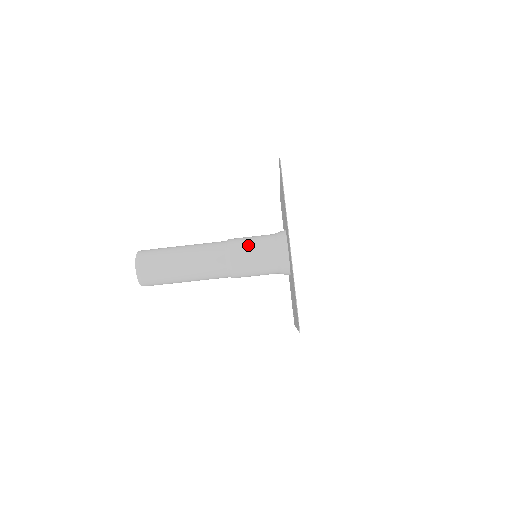
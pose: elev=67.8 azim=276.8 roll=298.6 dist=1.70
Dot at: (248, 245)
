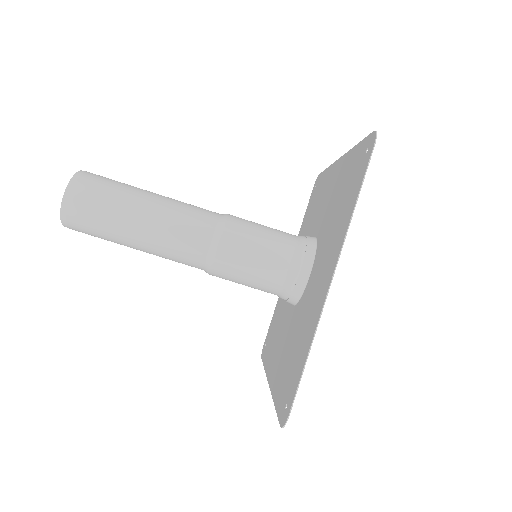
Dot at: (253, 239)
